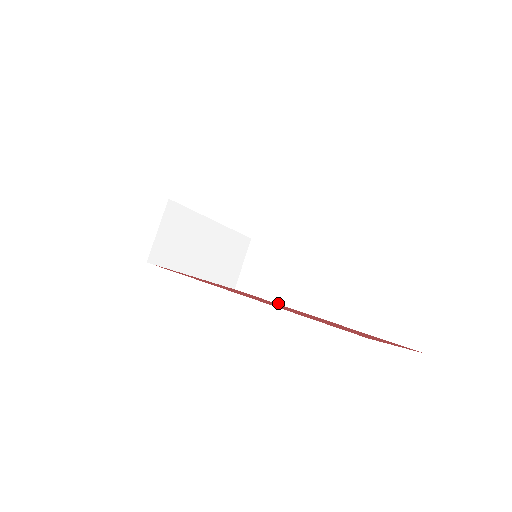
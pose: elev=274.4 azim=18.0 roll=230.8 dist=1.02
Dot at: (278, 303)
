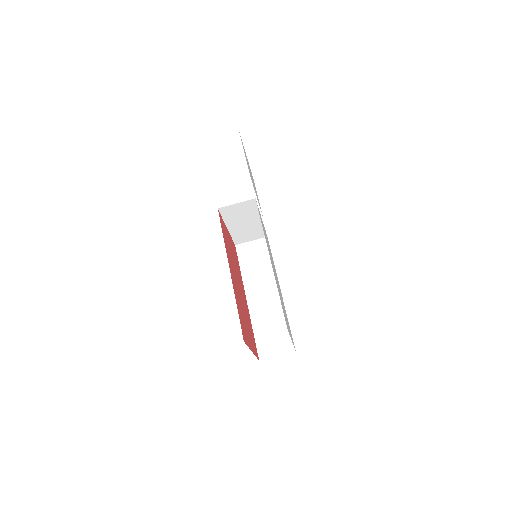
Dot at: (242, 275)
